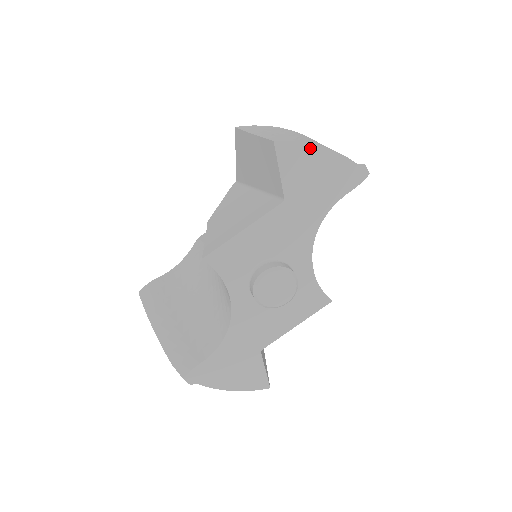
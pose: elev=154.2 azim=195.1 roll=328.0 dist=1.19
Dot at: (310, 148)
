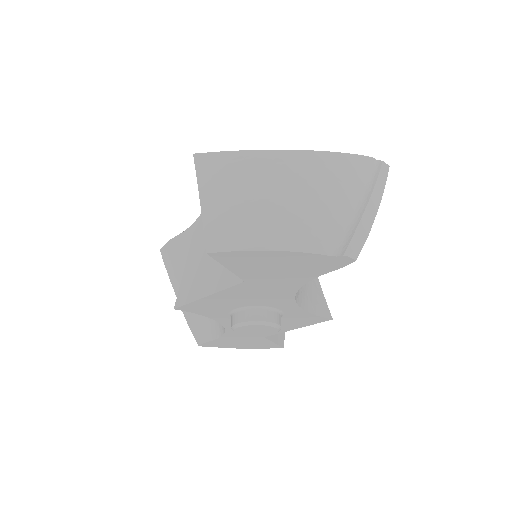
Dot at: (259, 253)
